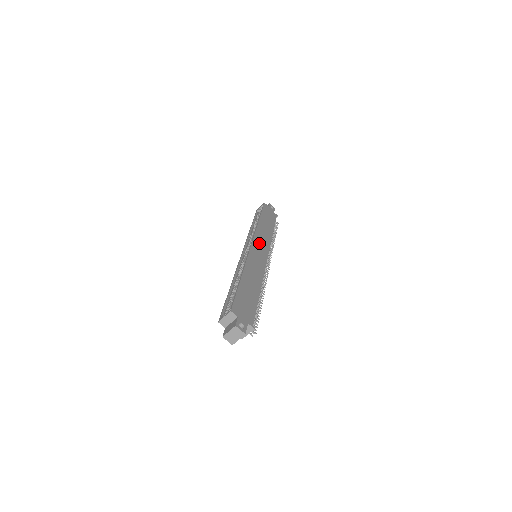
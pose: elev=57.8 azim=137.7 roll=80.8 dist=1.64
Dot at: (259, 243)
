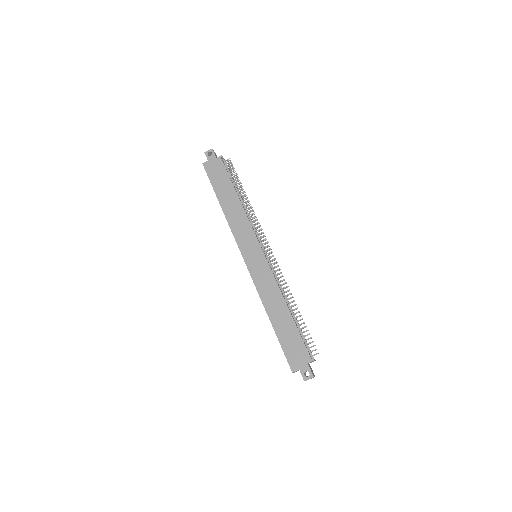
Dot at: (246, 245)
